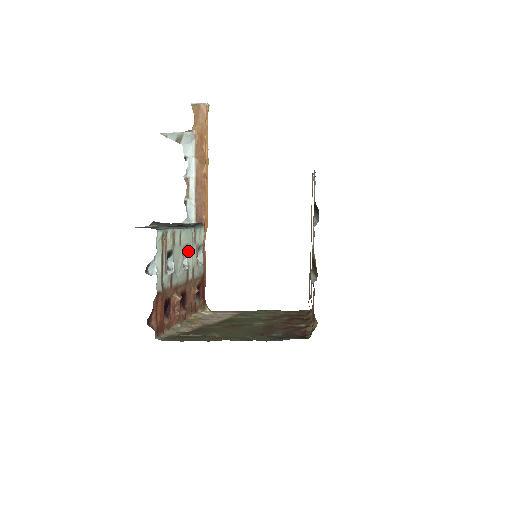
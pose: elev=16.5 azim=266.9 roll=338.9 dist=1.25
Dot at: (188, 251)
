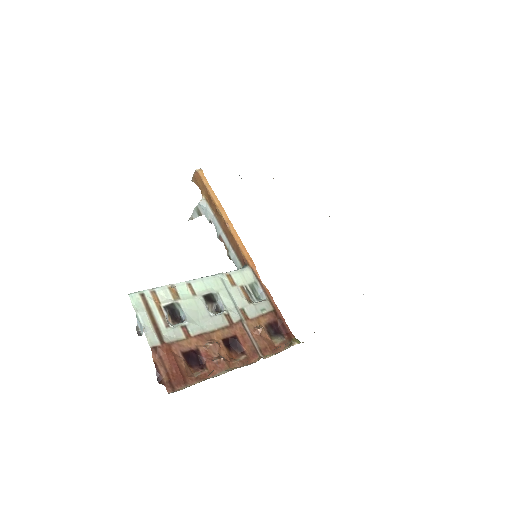
Dot at: (220, 296)
